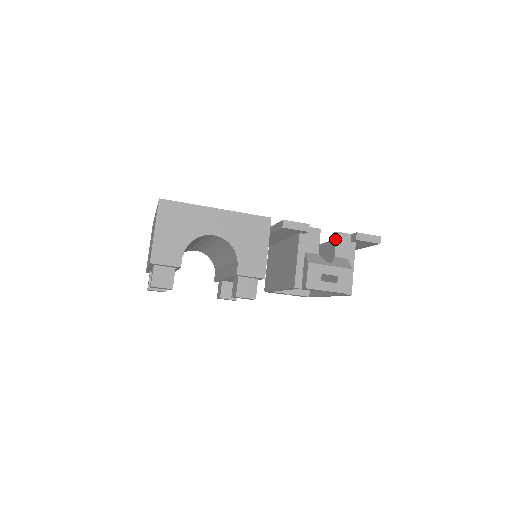
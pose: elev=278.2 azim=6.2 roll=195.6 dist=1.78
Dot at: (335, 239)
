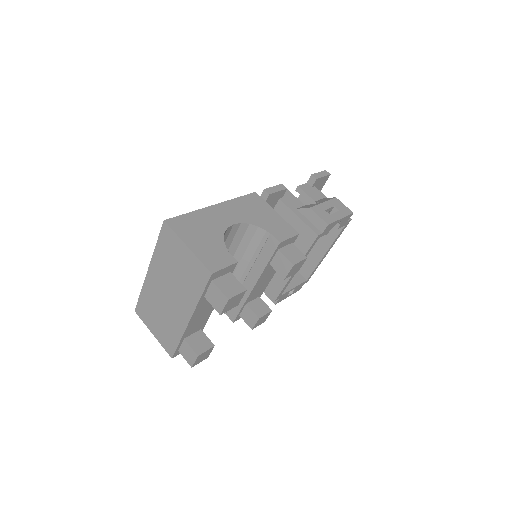
Dot at: (302, 192)
